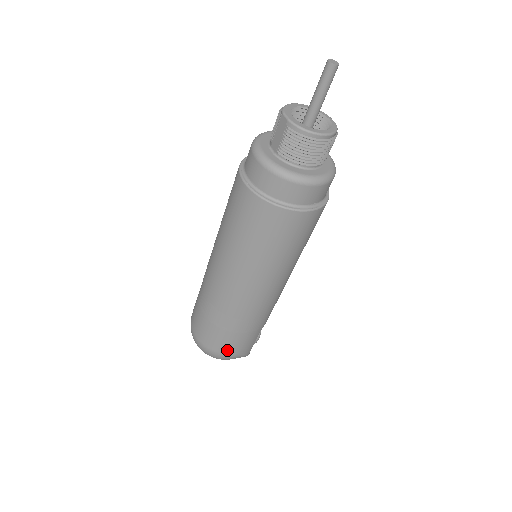
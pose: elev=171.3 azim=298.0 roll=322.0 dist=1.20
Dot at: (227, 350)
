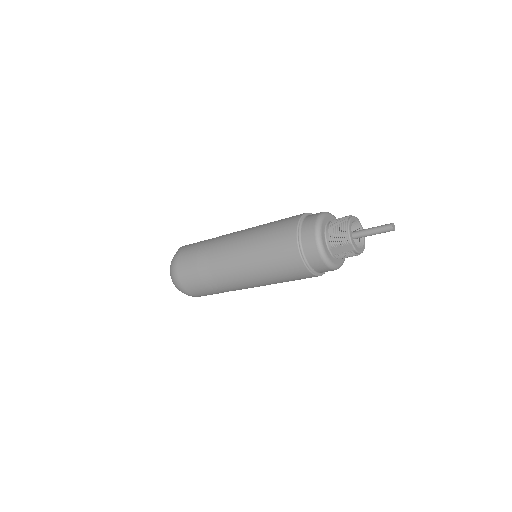
Dot at: occluded
